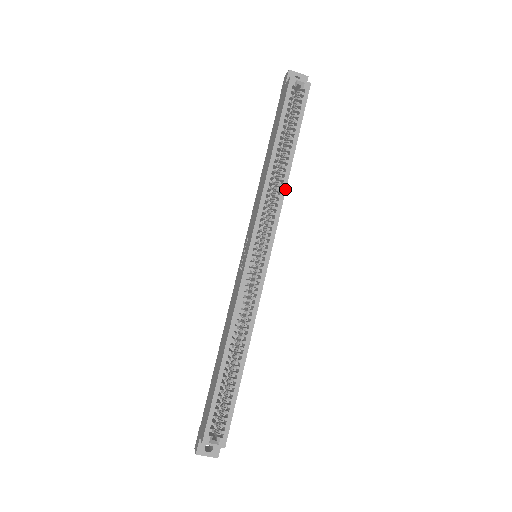
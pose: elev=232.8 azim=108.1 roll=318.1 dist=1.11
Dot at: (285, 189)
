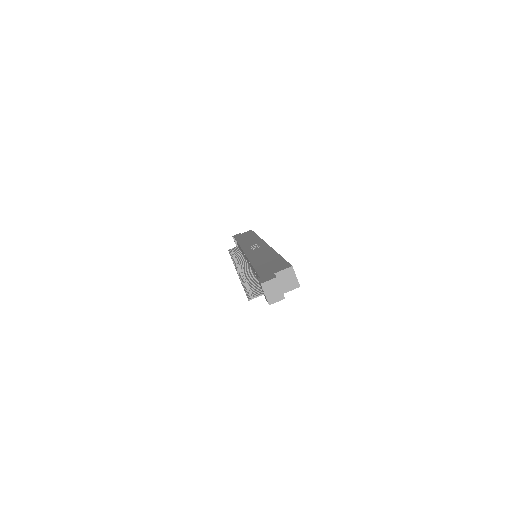
Dot at: occluded
